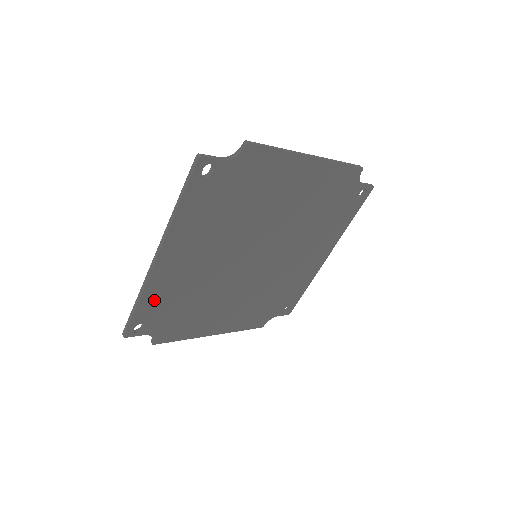
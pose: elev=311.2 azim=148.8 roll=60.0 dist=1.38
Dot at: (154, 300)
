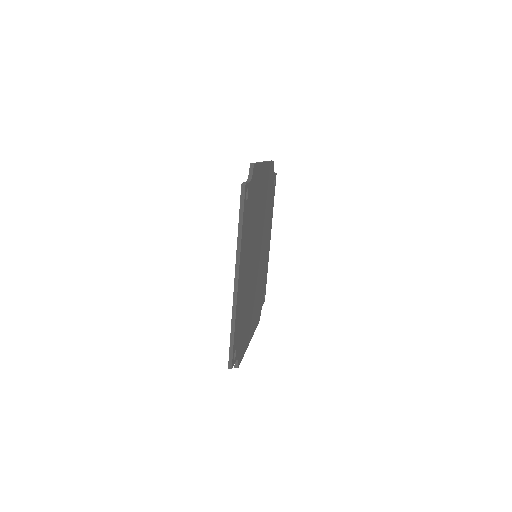
Dot at: (238, 322)
